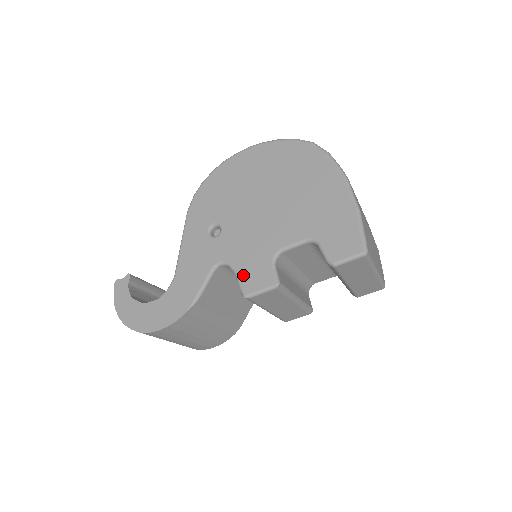
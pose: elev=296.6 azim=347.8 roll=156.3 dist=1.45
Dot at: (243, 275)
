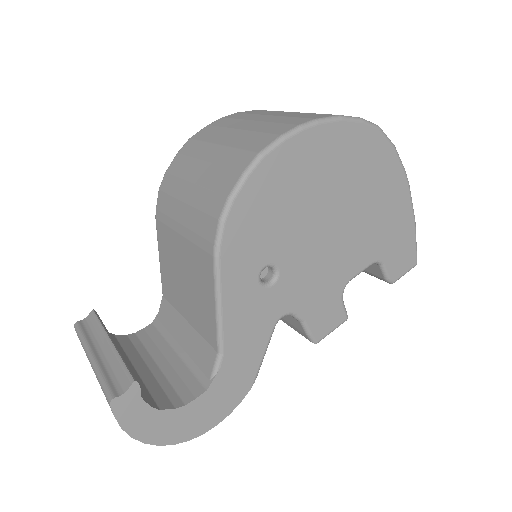
Dot at: (313, 322)
